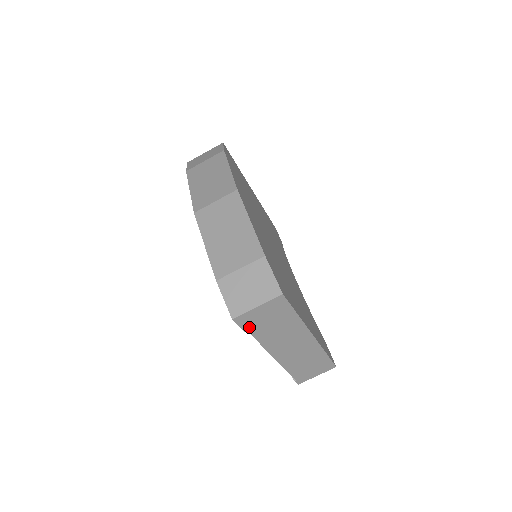
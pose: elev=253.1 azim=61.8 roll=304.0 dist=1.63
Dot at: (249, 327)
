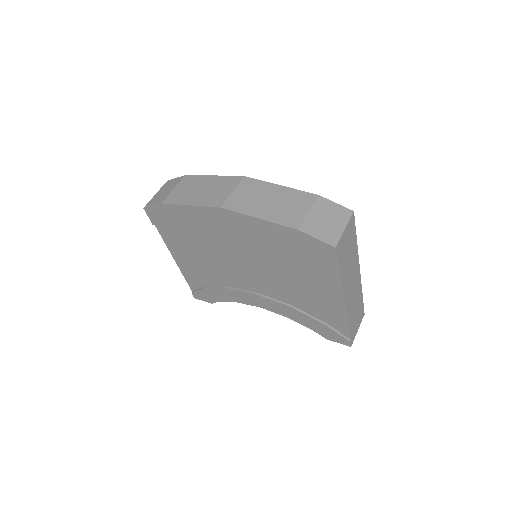
Dot at: (340, 259)
